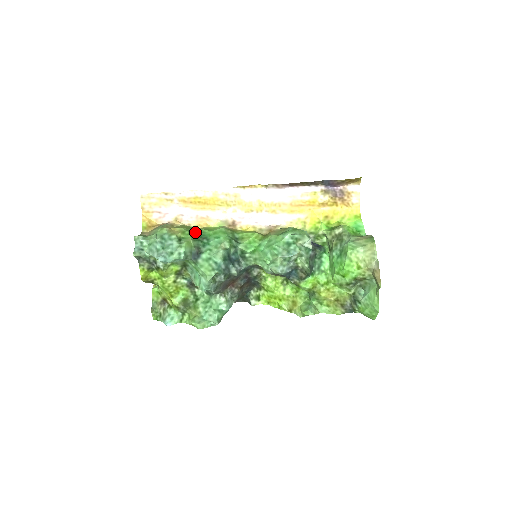
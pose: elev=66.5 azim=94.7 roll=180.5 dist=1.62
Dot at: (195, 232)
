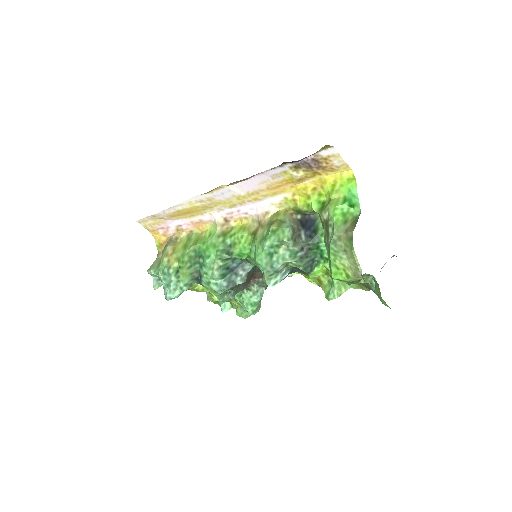
Dot at: (190, 252)
